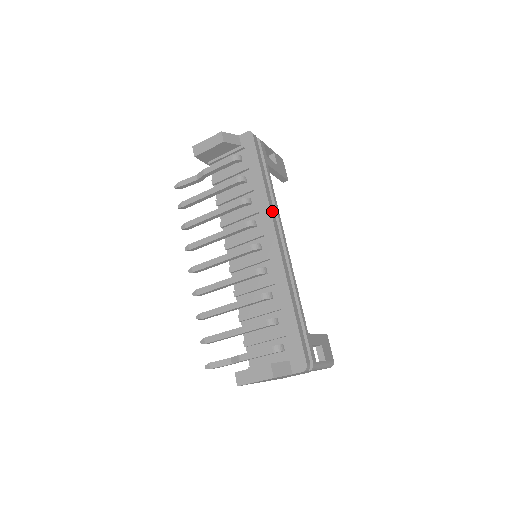
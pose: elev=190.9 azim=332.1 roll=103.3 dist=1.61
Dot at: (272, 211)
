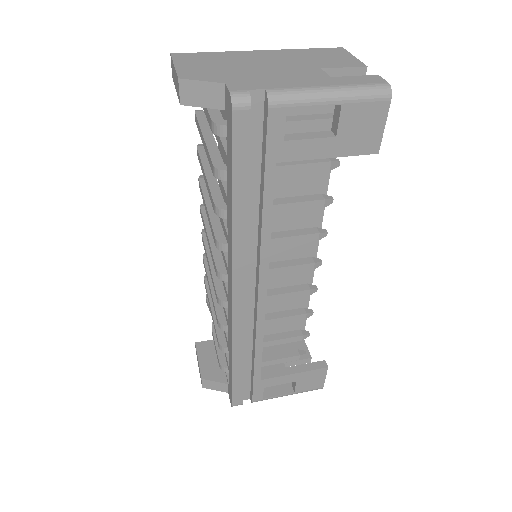
Dot at: (238, 260)
